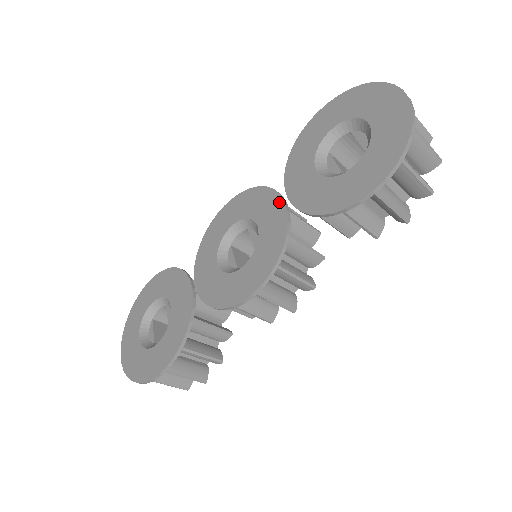
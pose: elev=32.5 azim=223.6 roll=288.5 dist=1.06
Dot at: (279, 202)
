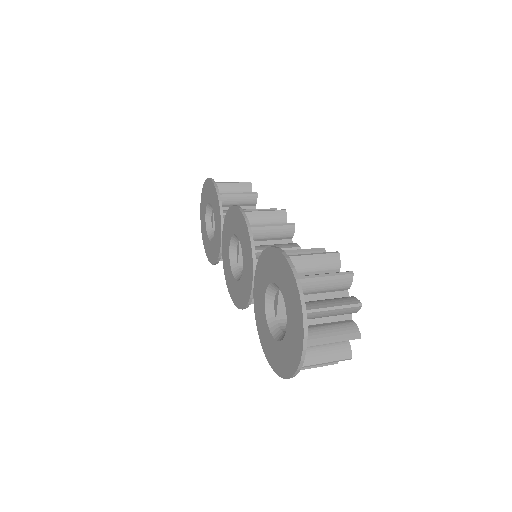
Dot at: (251, 276)
